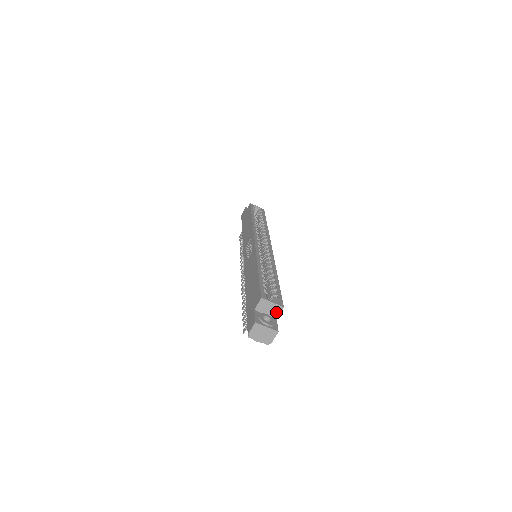
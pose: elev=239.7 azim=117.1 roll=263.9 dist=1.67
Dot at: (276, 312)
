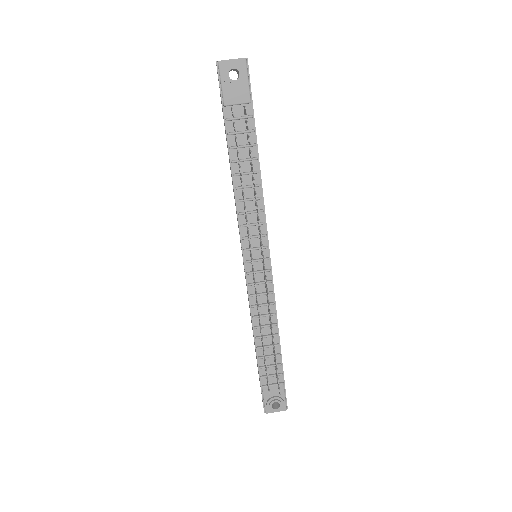
Dot at: occluded
